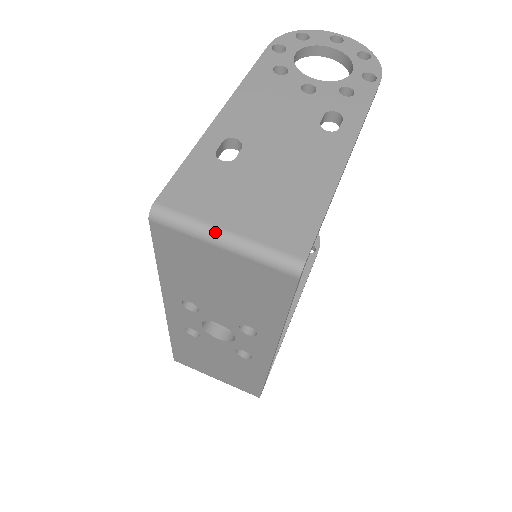
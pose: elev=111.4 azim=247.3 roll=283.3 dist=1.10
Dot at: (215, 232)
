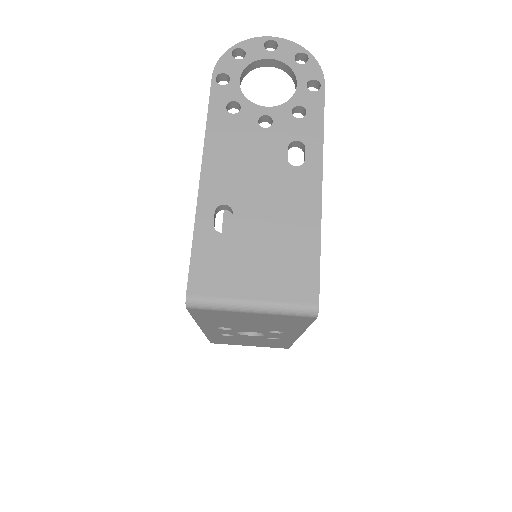
Dot at: (243, 305)
